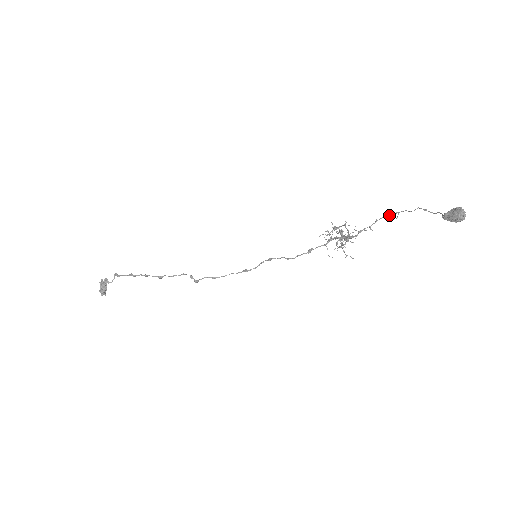
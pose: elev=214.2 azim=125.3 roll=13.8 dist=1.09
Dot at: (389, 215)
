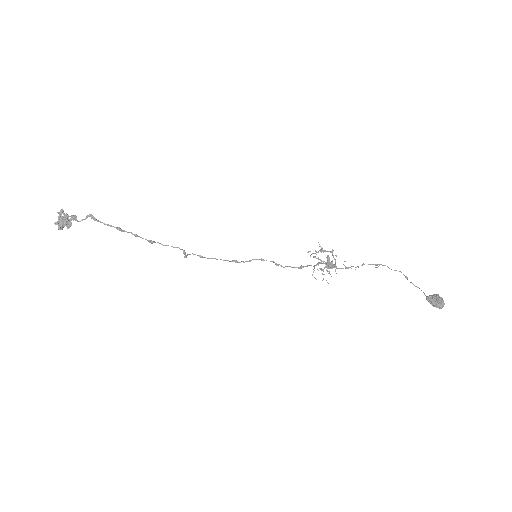
Dot at: (374, 264)
